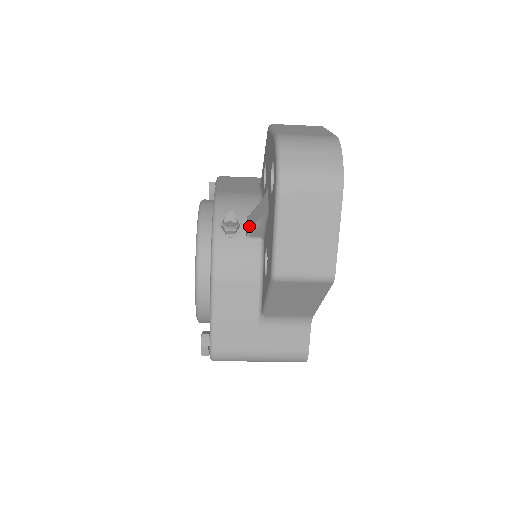
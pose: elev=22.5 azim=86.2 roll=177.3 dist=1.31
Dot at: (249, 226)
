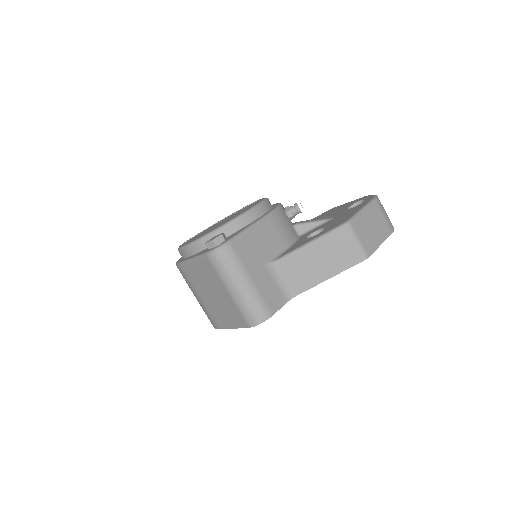
Dot at: (301, 222)
